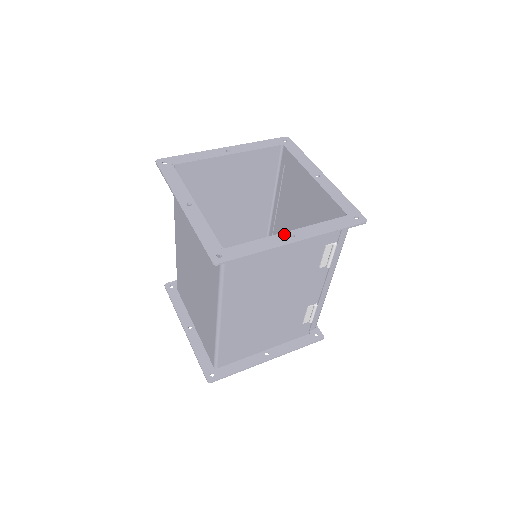
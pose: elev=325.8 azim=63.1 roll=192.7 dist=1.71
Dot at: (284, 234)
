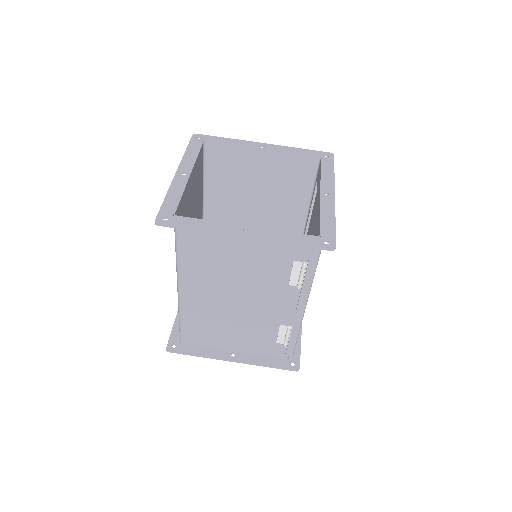
Dot at: (239, 226)
